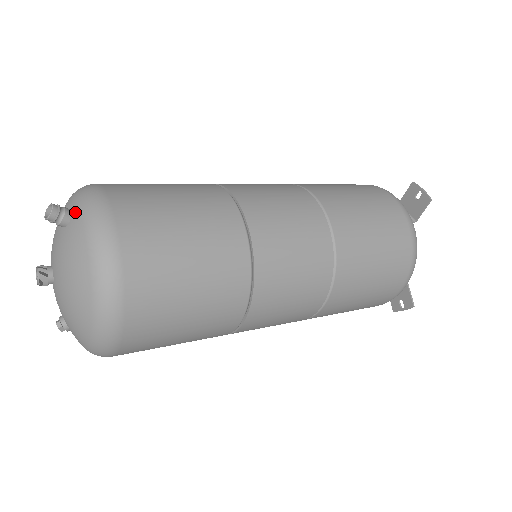
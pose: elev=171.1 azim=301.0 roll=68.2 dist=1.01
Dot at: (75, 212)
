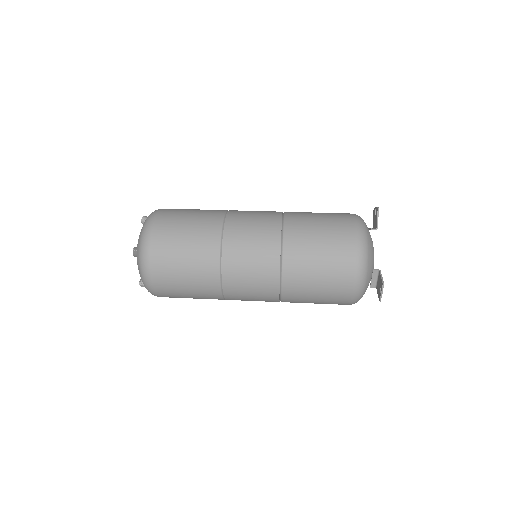
Dot at: occluded
